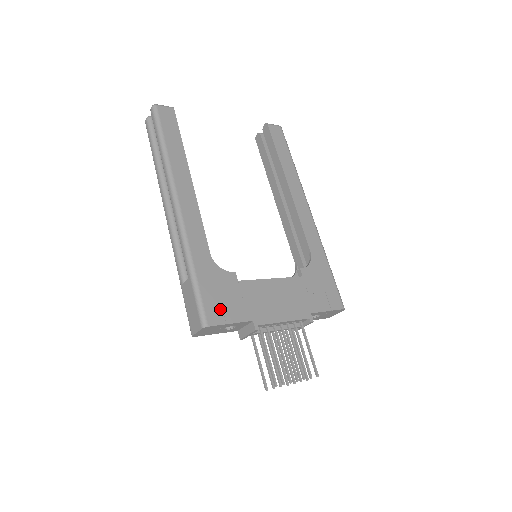
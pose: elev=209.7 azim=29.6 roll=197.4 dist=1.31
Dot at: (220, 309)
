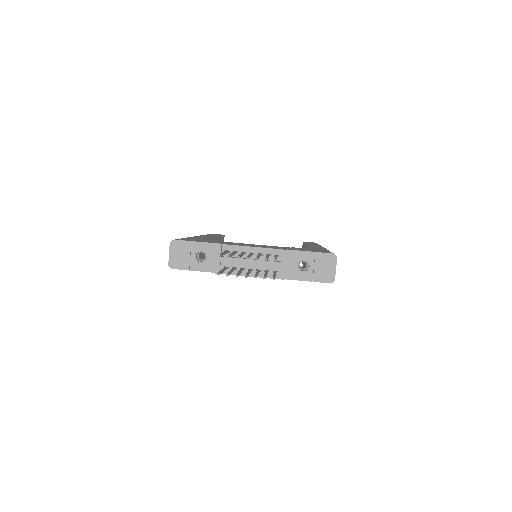
Dot at: (192, 240)
